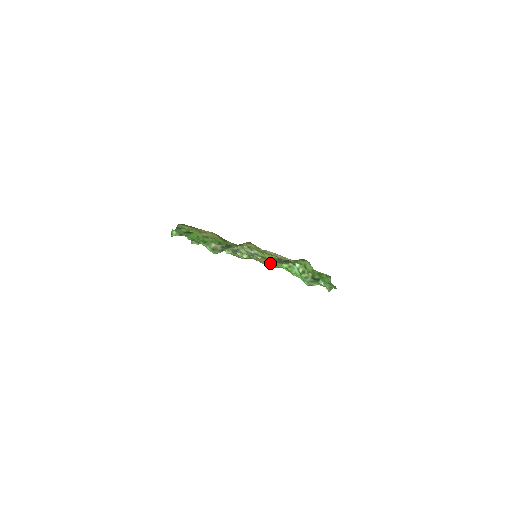
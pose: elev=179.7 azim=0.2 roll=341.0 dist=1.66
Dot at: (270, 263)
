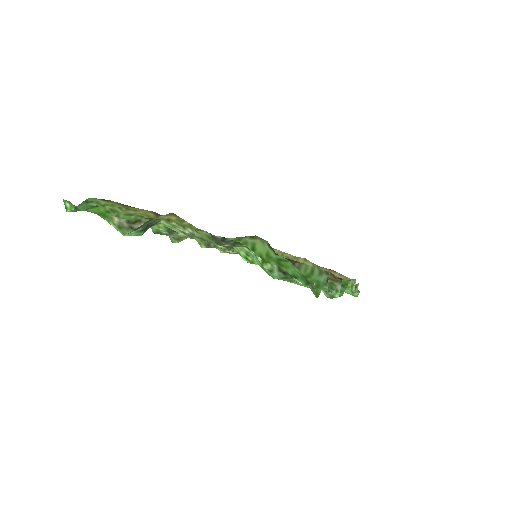
Dot at: occluded
